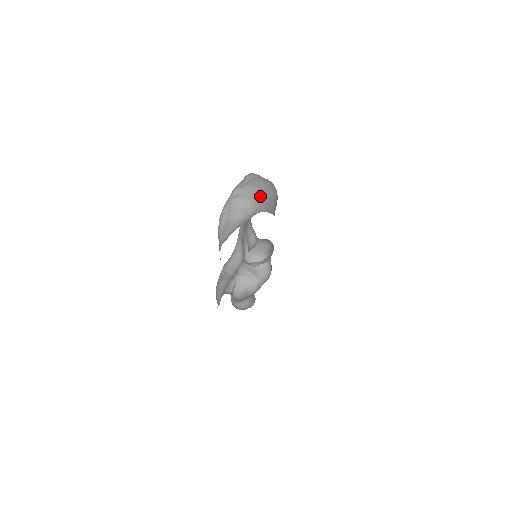
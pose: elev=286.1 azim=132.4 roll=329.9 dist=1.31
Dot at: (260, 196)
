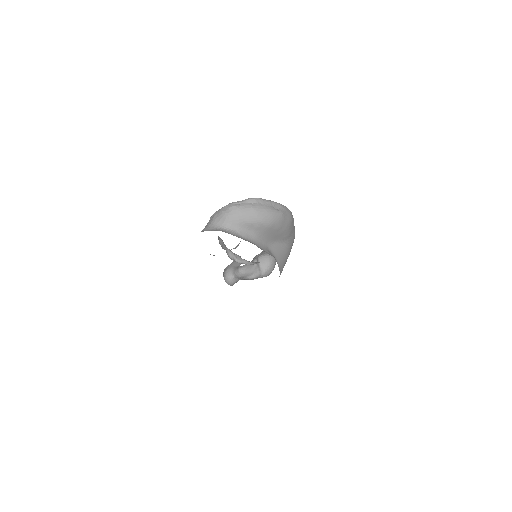
Dot at: (240, 219)
